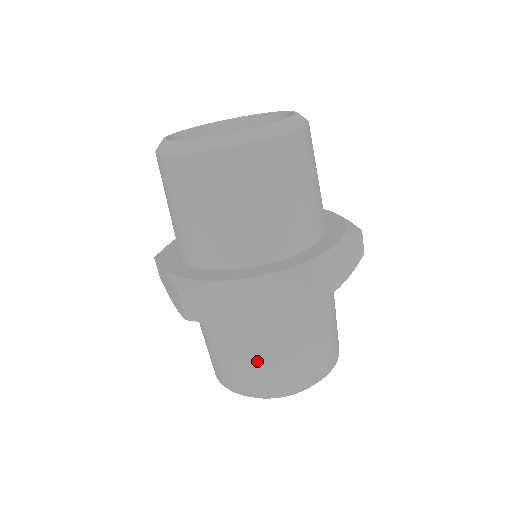
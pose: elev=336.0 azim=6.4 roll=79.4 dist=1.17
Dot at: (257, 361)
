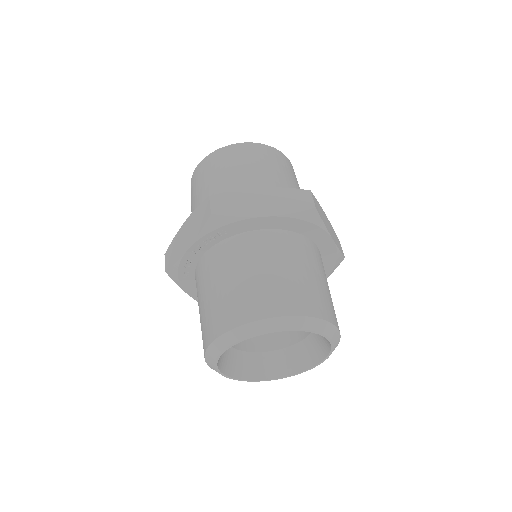
Dot at: (206, 302)
